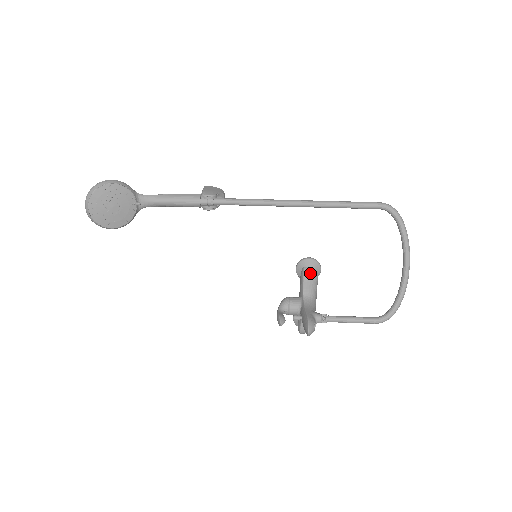
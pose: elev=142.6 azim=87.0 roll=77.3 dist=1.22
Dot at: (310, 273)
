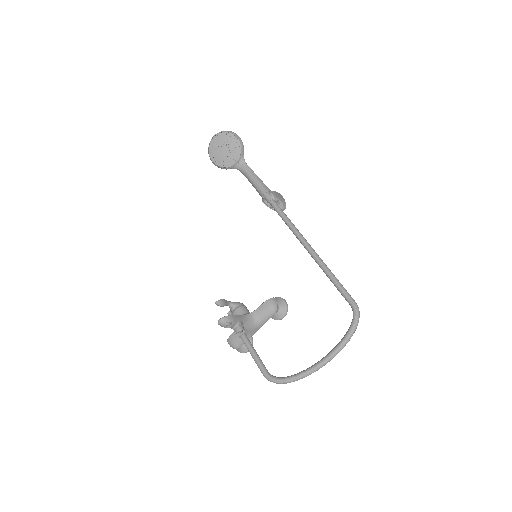
Dot at: (272, 304)
